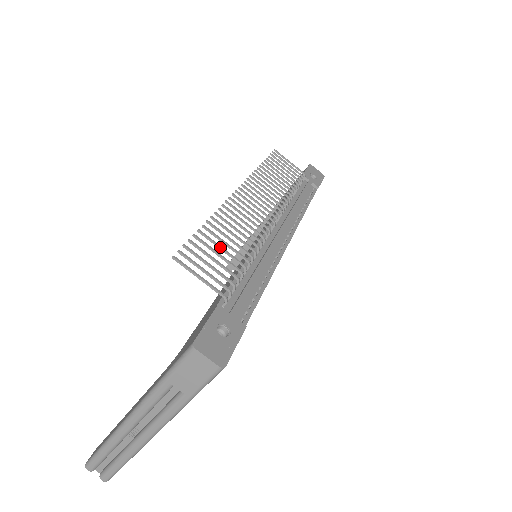
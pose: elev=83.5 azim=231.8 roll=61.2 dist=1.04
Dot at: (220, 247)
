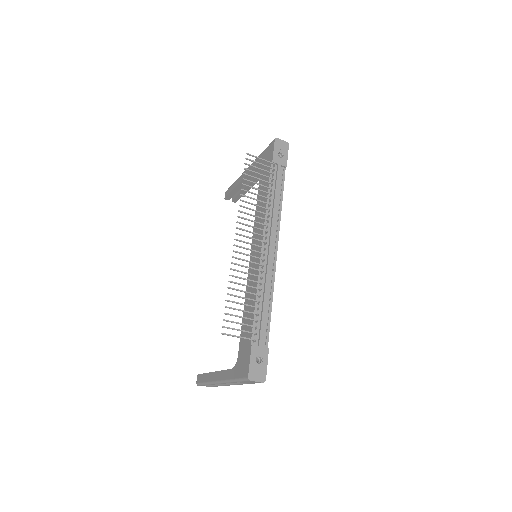
Dot at: (241, 304)
